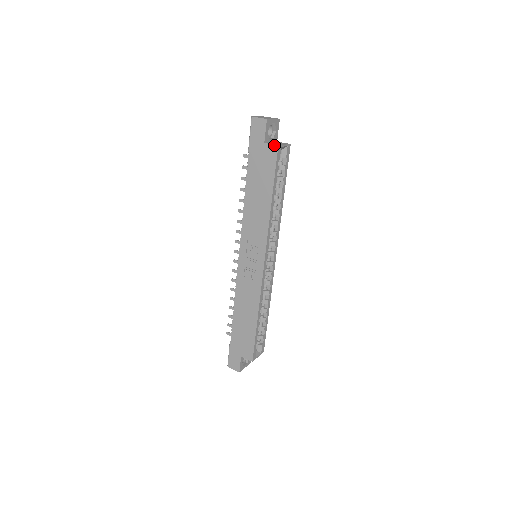
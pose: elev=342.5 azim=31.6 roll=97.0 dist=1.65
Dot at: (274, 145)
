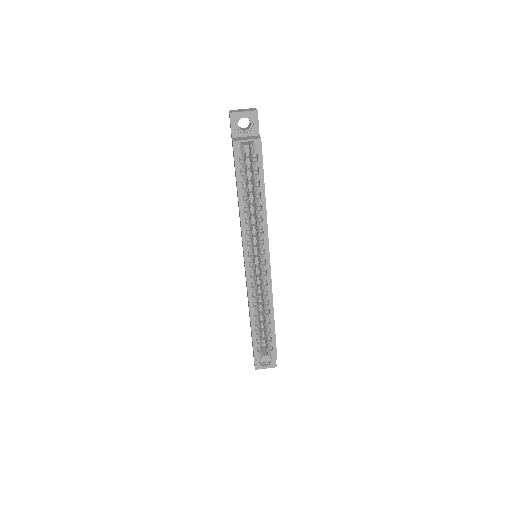
Dot at: (232, 141)
